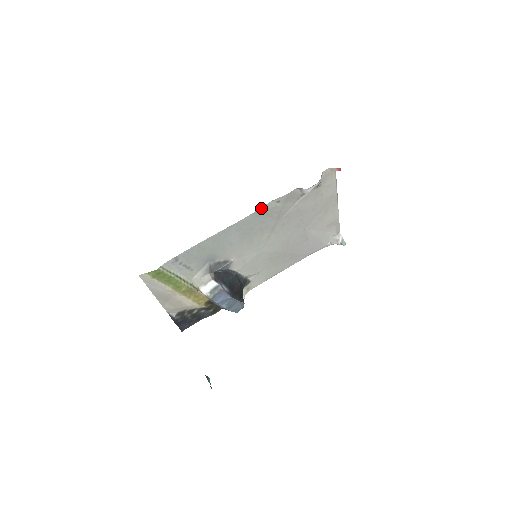
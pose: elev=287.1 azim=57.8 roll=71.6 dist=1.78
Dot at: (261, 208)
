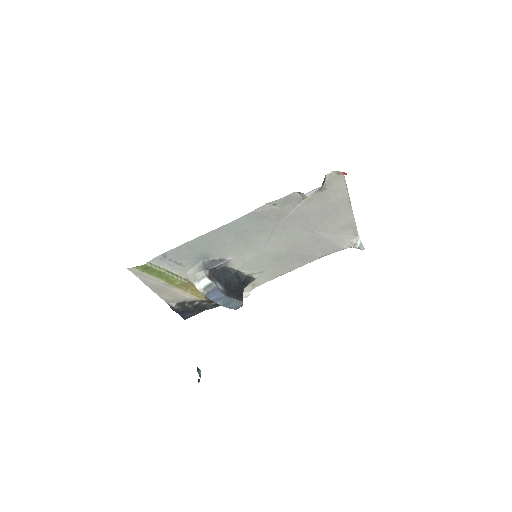
Dot at: (254, 210)
